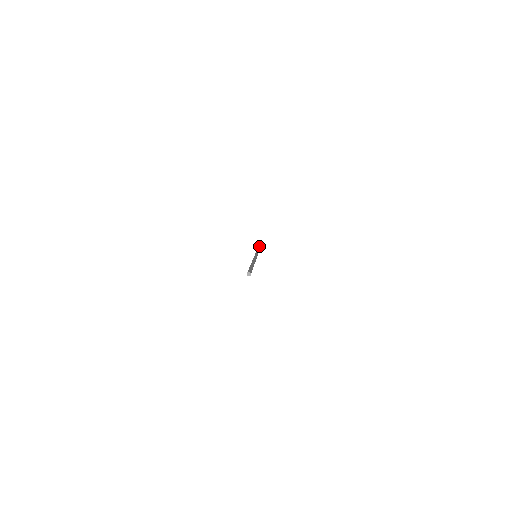
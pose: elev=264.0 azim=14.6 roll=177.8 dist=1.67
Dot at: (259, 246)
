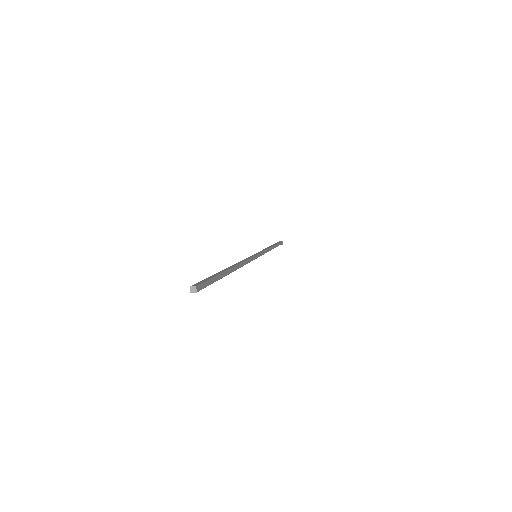
Dot at: (277, 242)
